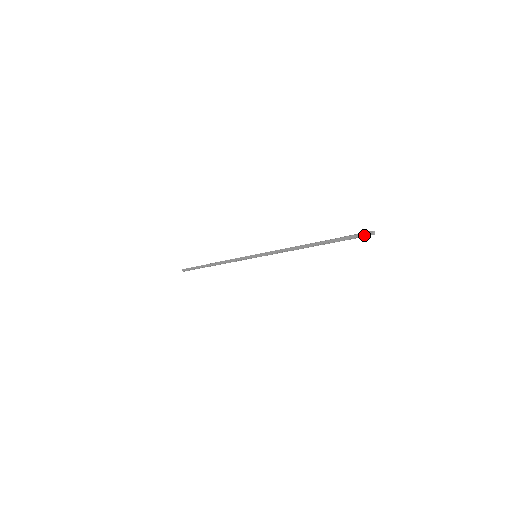
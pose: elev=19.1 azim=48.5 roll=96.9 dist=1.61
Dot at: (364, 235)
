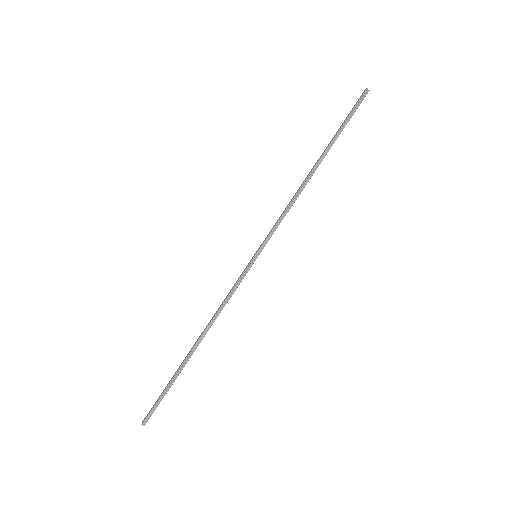
Dot at: (360, 97)
